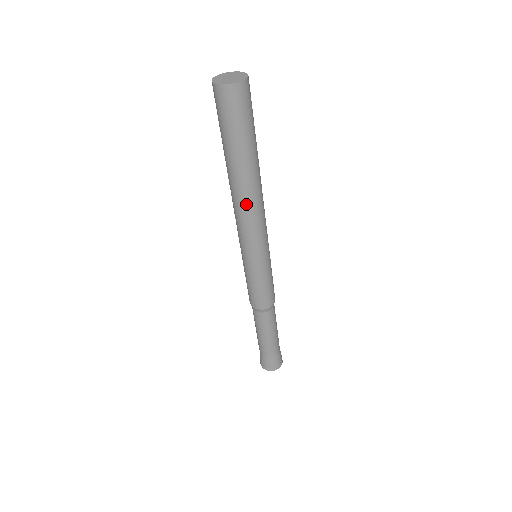
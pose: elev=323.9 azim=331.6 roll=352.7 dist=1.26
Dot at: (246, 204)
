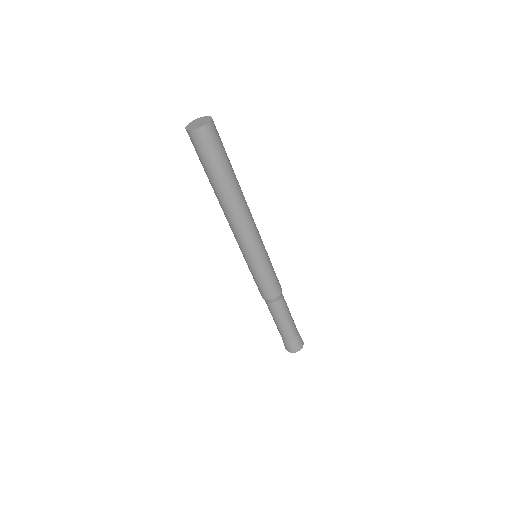
Dot at: (241, 213)
